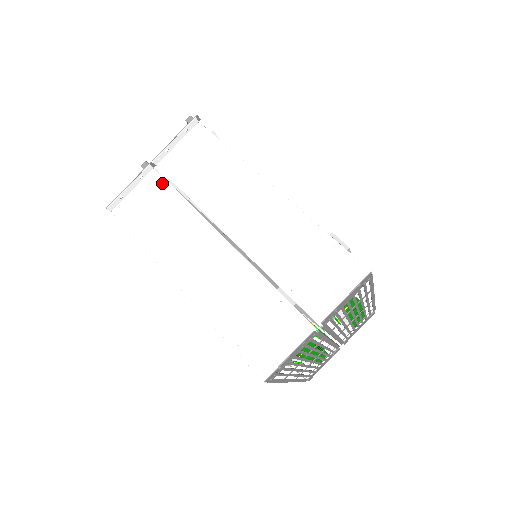
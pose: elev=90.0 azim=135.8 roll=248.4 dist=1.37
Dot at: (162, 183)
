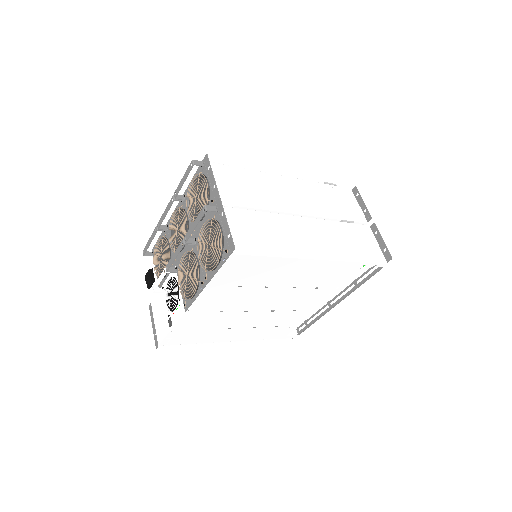
Dot at: (235, 211)
